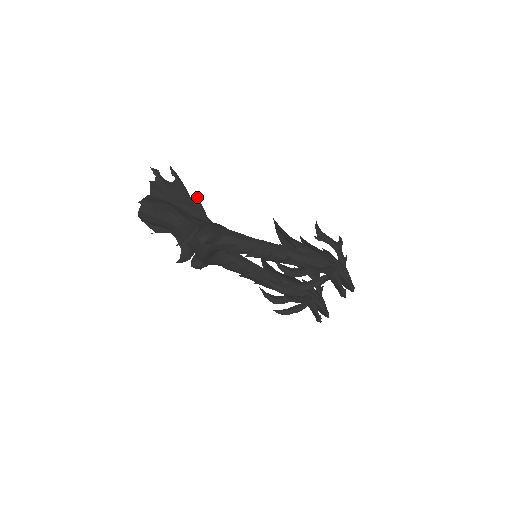
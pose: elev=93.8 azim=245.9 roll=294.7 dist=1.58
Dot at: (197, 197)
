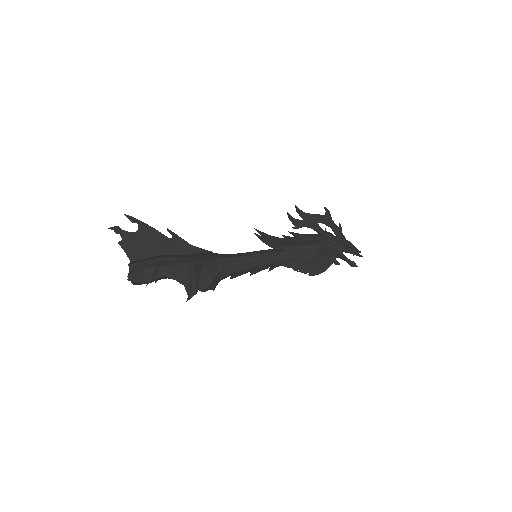
Dot at: (170, 231)
